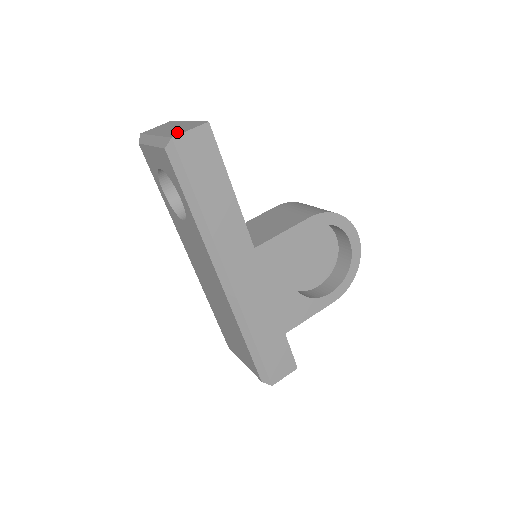
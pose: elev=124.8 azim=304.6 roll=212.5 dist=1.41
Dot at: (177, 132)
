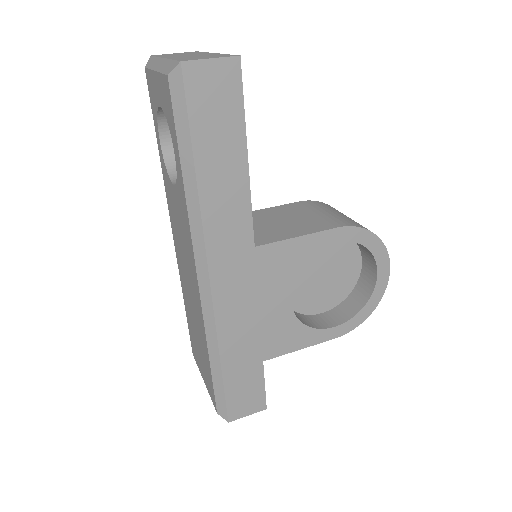
Dot at: (192, 58)
